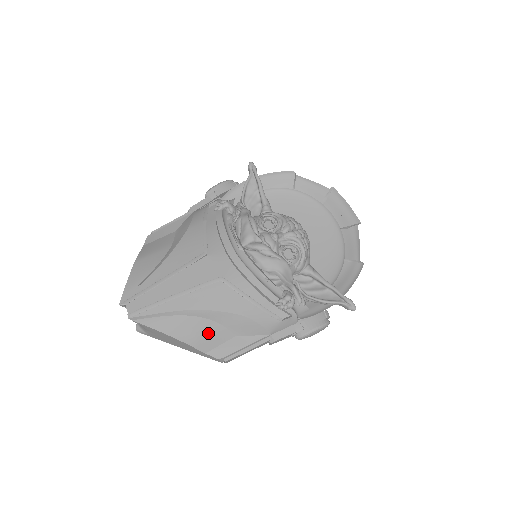
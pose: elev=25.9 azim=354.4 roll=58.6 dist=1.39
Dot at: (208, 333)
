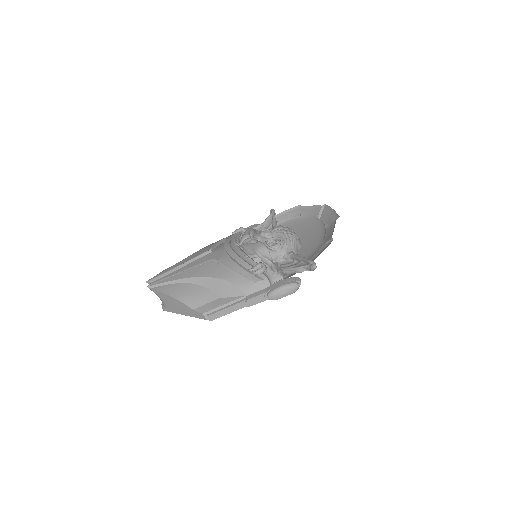
Dot at: (197, 294)
